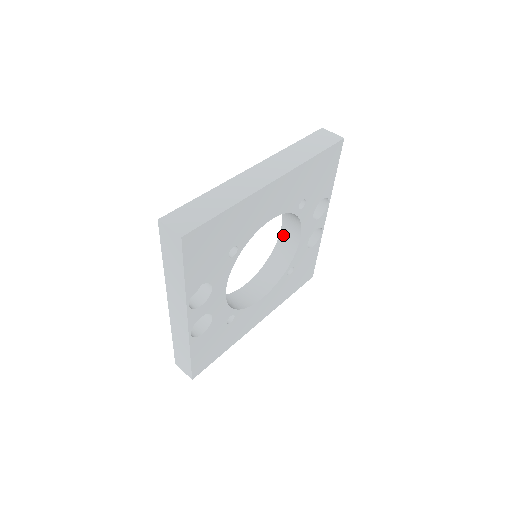
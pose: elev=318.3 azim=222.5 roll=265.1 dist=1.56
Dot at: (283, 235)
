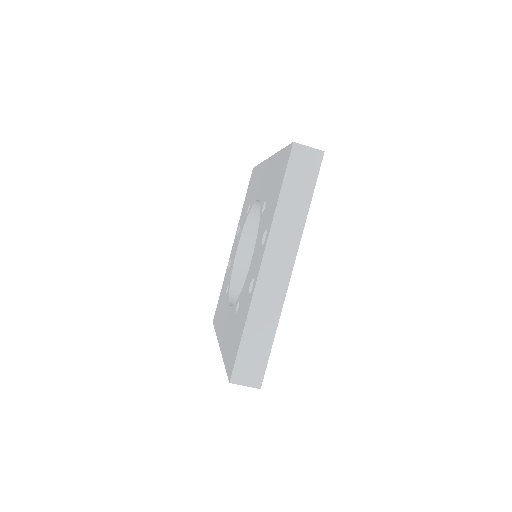
Dot at: (239, 259)
